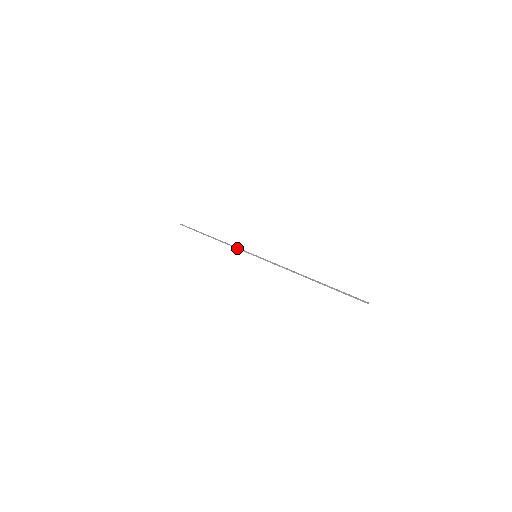
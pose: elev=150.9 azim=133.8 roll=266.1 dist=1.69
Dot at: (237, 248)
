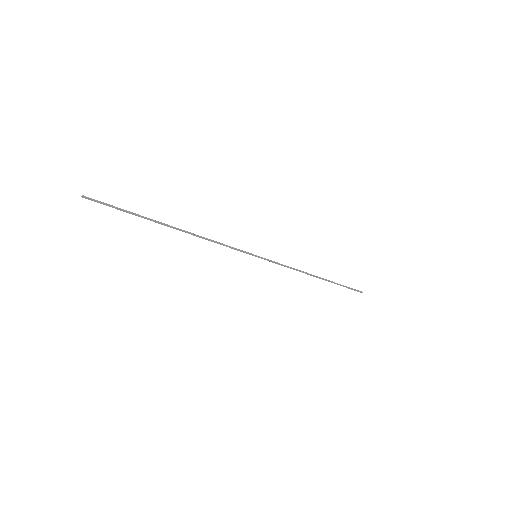
Dot at: (227, 246)
